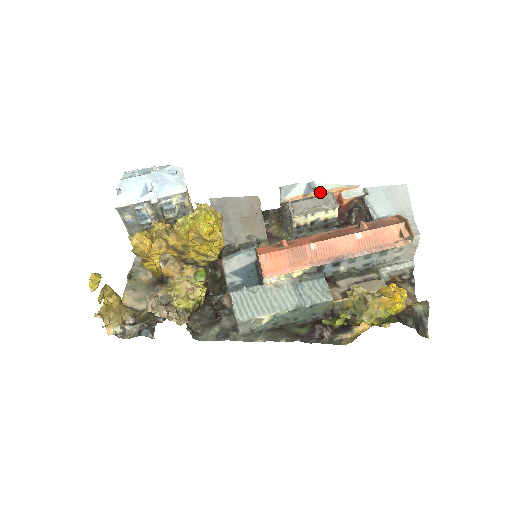
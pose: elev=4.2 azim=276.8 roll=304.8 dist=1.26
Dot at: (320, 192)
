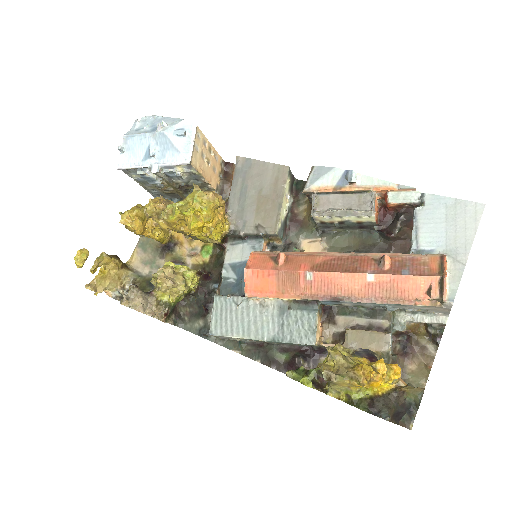
Dot at: (358, 187)
